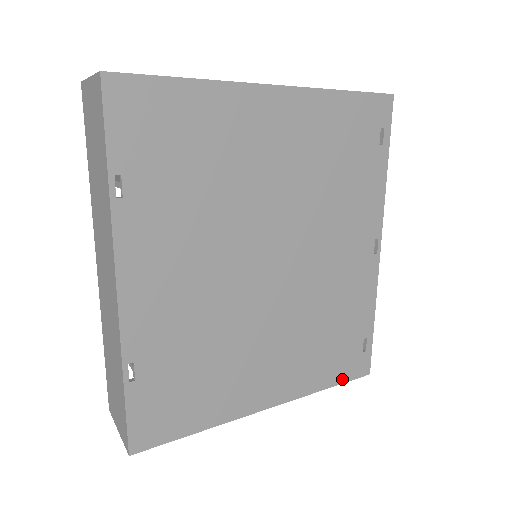
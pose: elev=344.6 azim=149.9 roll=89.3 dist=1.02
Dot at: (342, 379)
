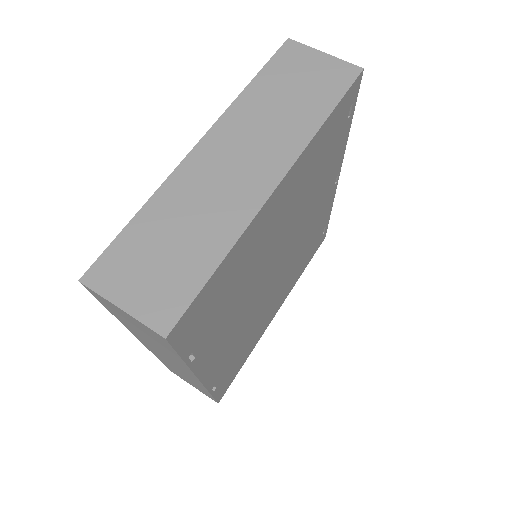
Dot at: (311, 258)
